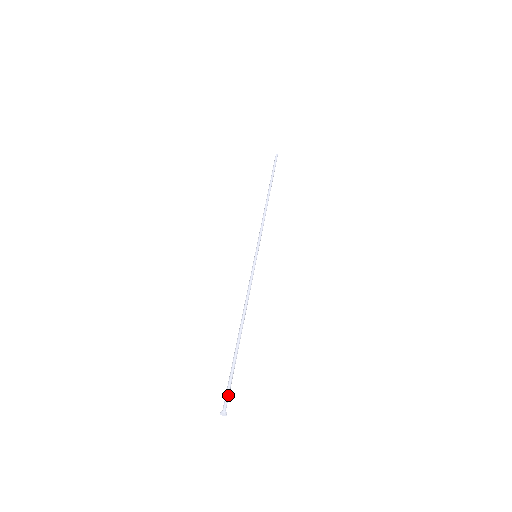
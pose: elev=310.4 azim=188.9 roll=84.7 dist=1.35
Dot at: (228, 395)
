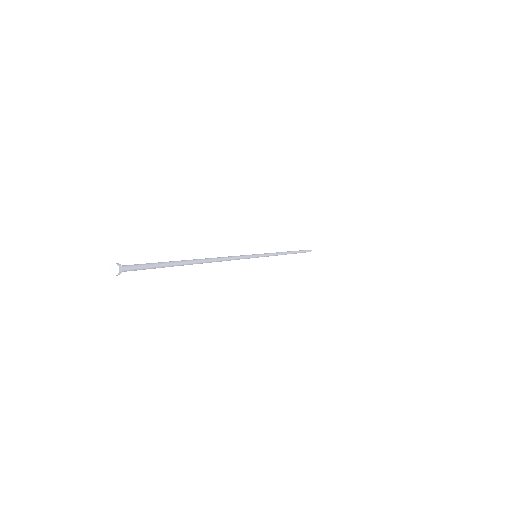
Dot at: (136, 265)
